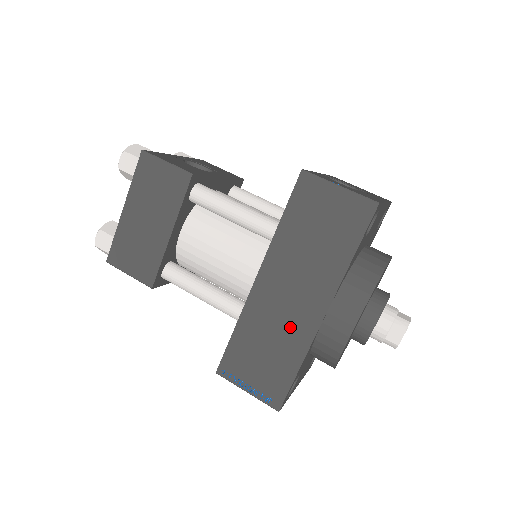
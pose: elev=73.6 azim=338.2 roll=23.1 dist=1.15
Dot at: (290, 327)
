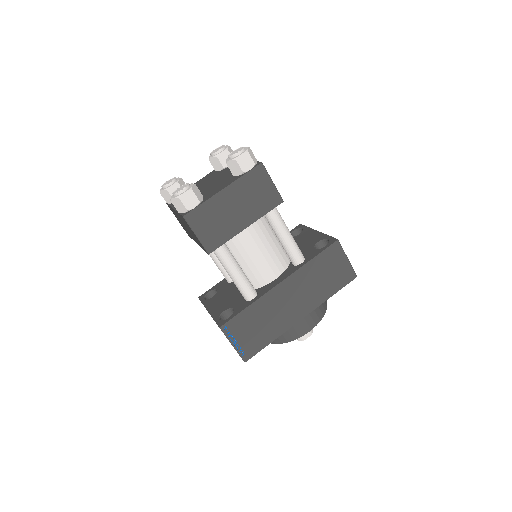
Dot at: (282, 317)
